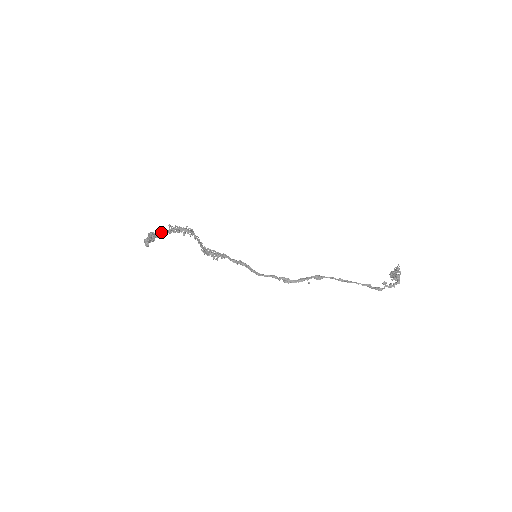
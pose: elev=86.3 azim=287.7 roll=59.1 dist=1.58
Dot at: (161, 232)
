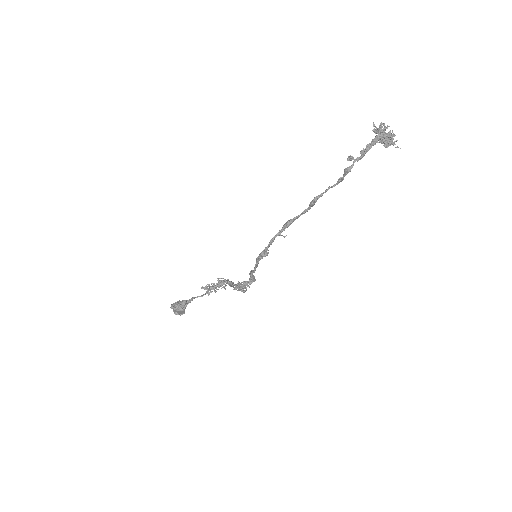
Dot at: (194, 297)
